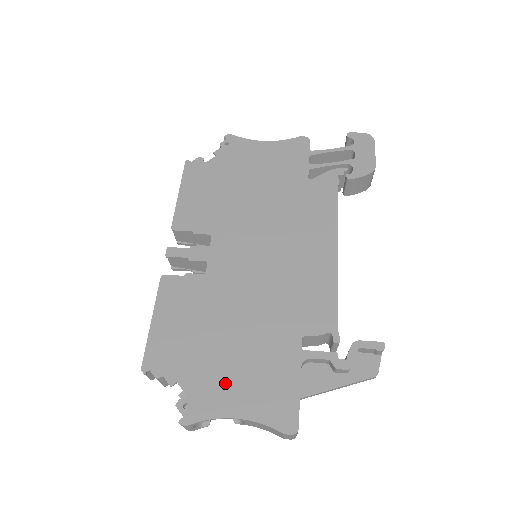
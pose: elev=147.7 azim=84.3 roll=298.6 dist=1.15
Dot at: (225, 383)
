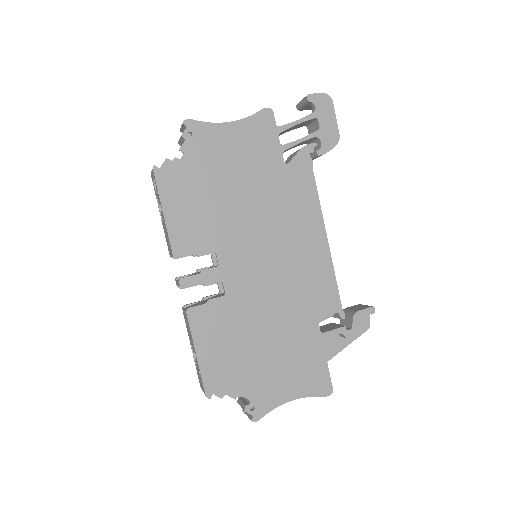
Dot at: (275, 380)
